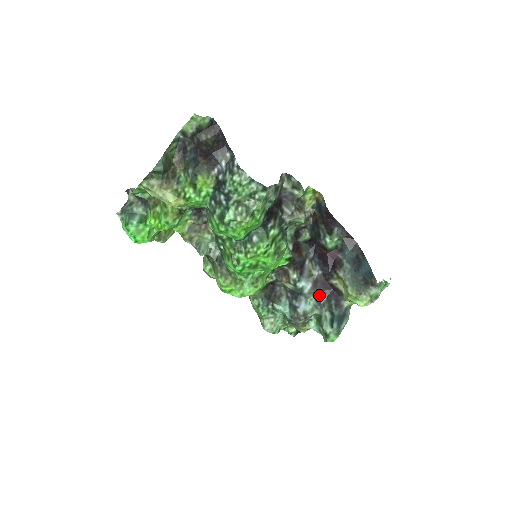
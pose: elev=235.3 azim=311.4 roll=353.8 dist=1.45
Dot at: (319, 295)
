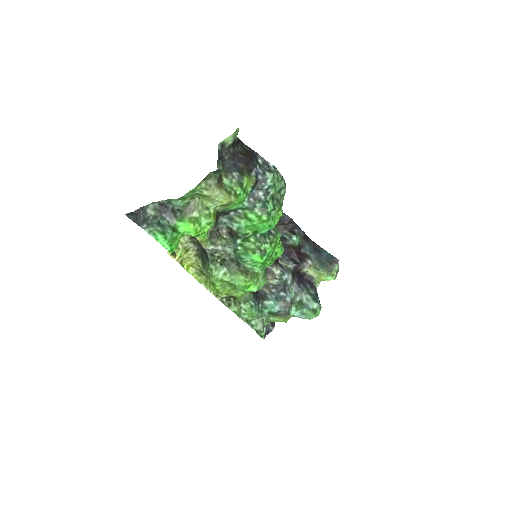
Dot at: (297, 283)
